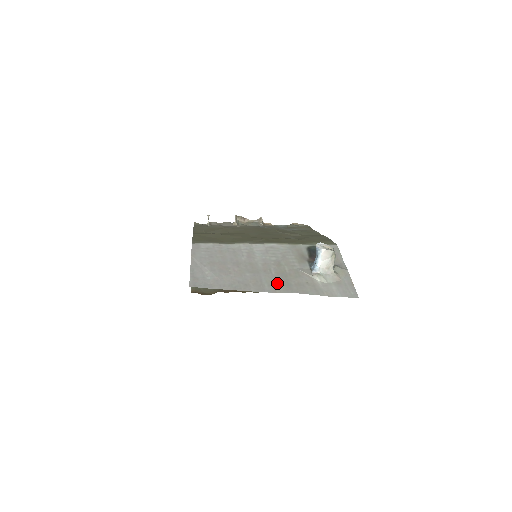
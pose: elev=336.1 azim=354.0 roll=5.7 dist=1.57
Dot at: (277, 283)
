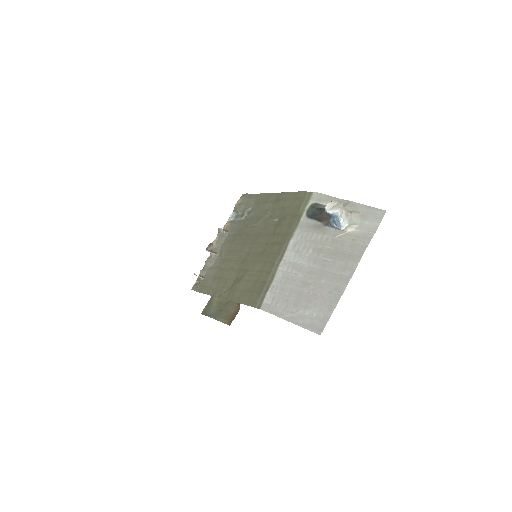
Dot at: (344, 263)
